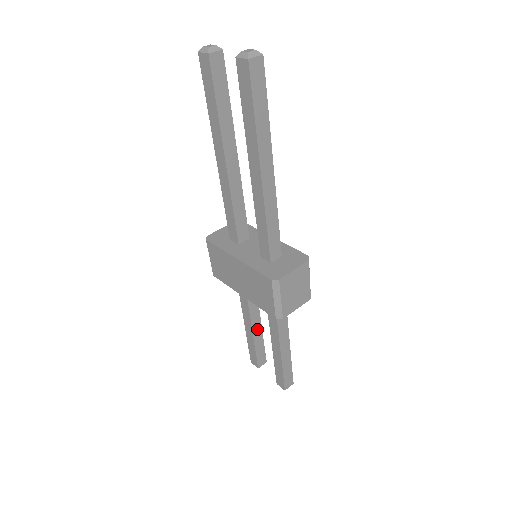
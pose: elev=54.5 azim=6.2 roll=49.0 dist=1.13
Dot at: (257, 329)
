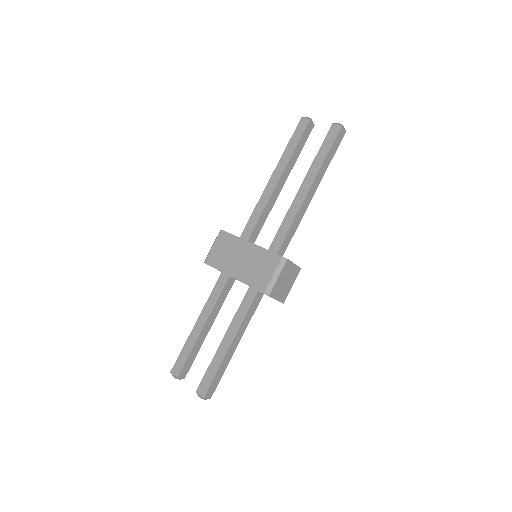
Dot at: (204, 332)
